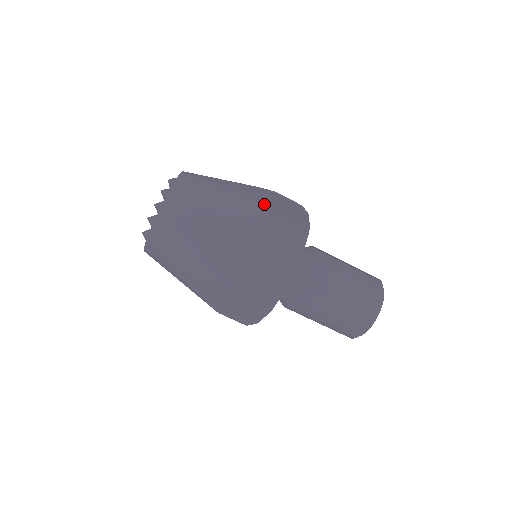
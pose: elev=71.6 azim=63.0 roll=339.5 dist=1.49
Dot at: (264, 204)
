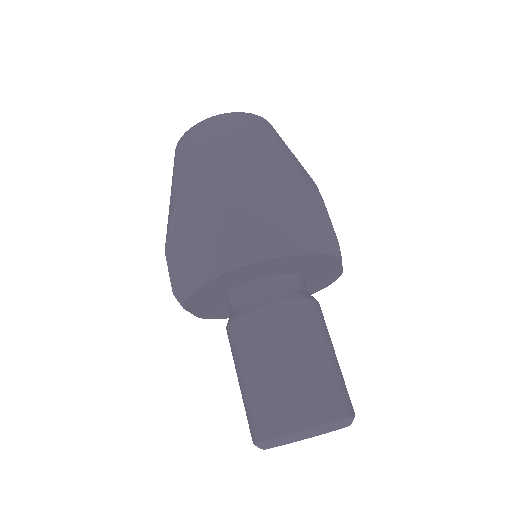
Dot at: occluded
